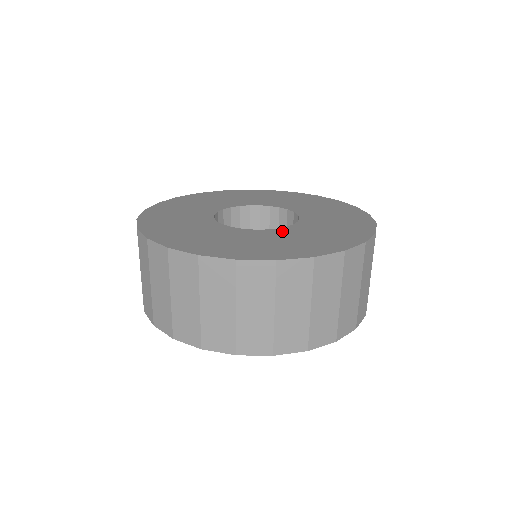
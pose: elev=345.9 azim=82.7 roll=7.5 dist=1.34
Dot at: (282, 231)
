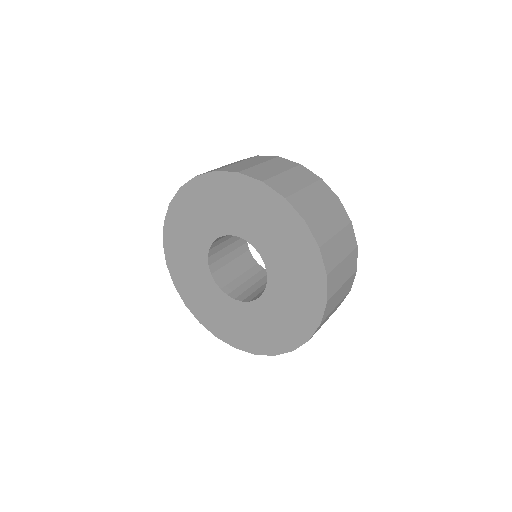
Dot at: occluded
